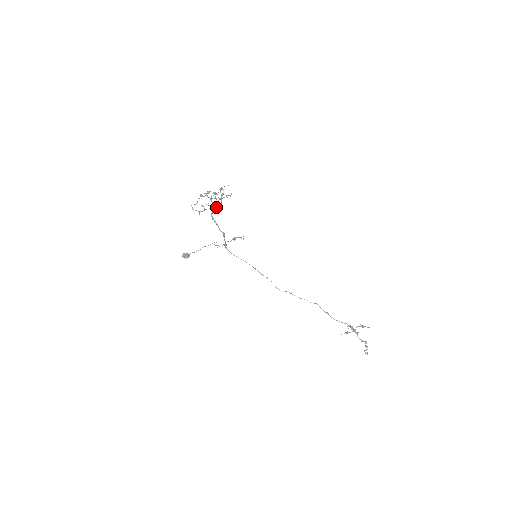
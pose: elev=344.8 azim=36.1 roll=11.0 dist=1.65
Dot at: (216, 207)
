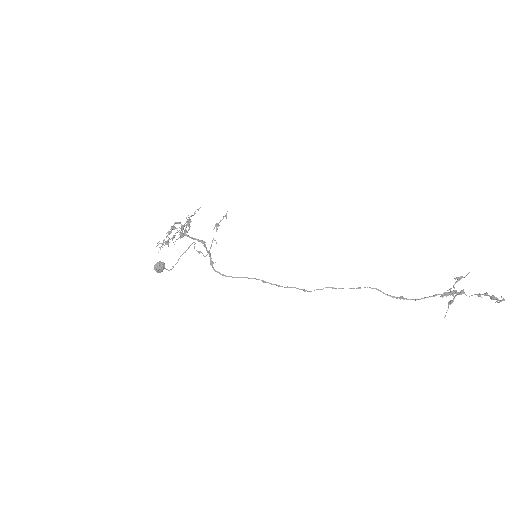
Dot at: (185, 223)
